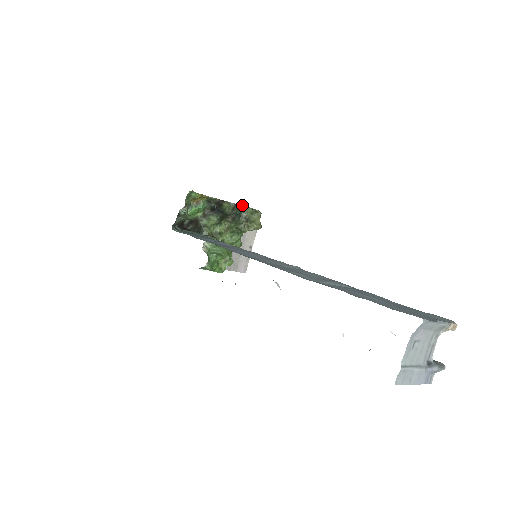
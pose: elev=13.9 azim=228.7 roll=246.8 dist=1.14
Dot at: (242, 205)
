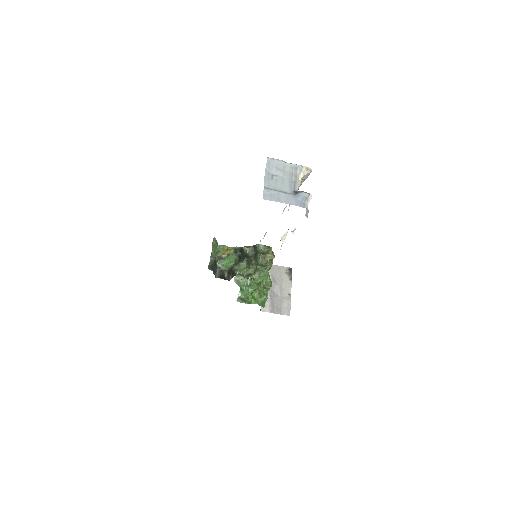
Dot at: (256, 244)
